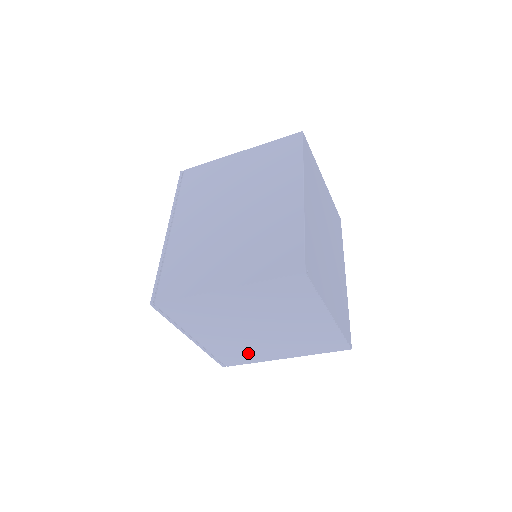
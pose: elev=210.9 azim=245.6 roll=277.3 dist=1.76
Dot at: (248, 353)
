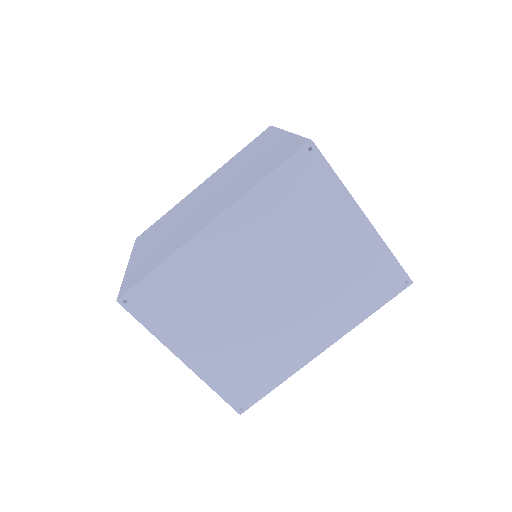
Dot at: occluded
